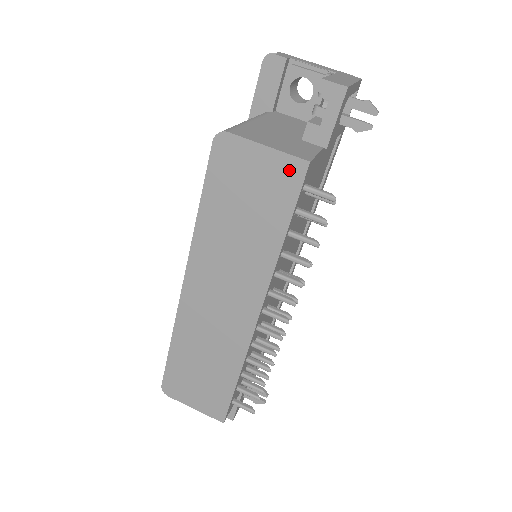
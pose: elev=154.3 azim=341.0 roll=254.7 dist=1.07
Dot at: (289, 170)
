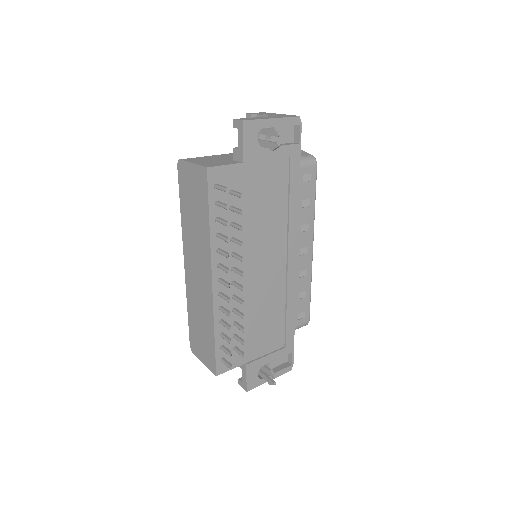
Dot at: (202, 175)
